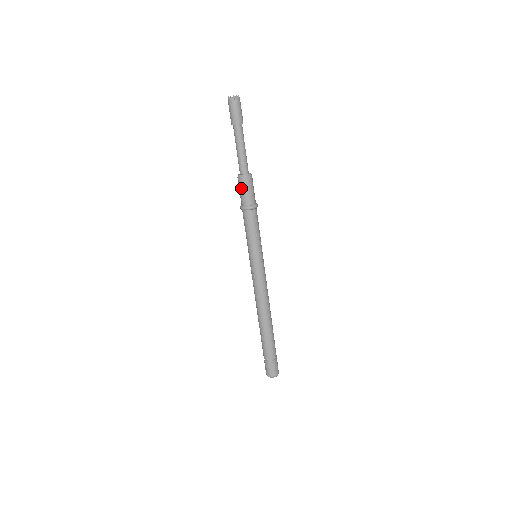
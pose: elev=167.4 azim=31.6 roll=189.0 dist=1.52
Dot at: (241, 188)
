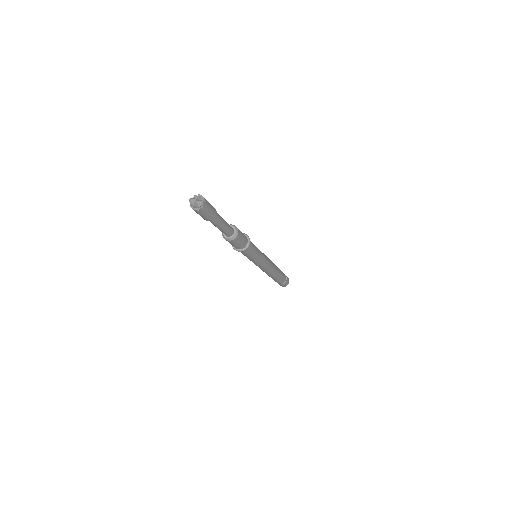
Dot at: (233, 244)
